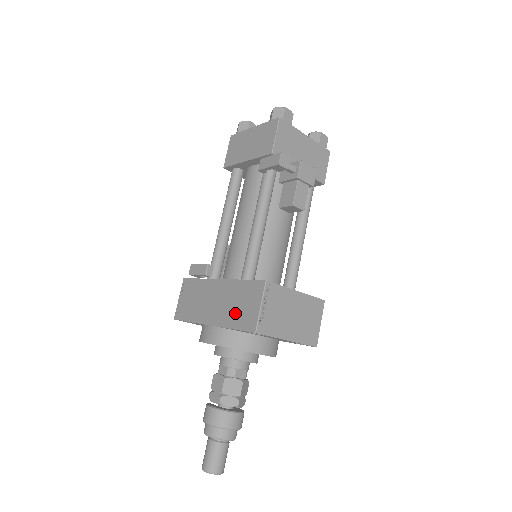
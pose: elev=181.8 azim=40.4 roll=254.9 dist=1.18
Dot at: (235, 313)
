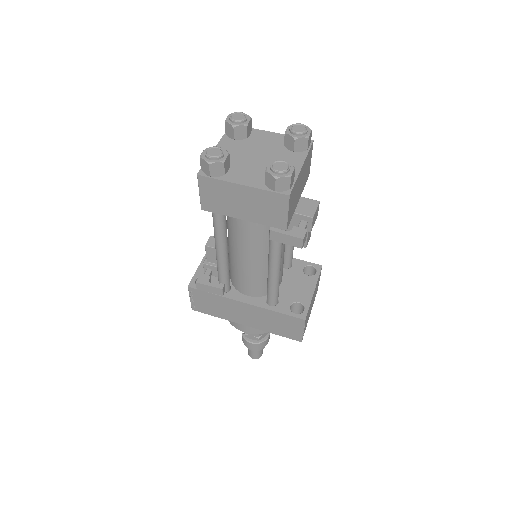
Dot at: (275, 328)
